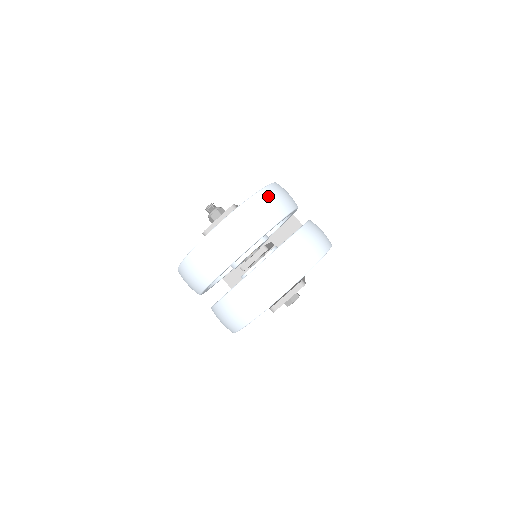
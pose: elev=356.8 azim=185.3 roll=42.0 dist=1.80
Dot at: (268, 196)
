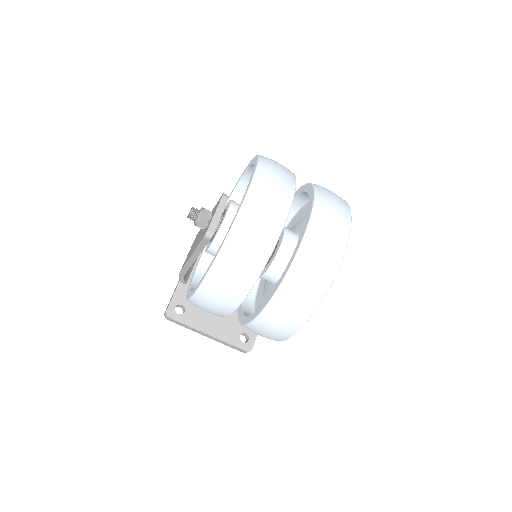
Dot at: occluded
